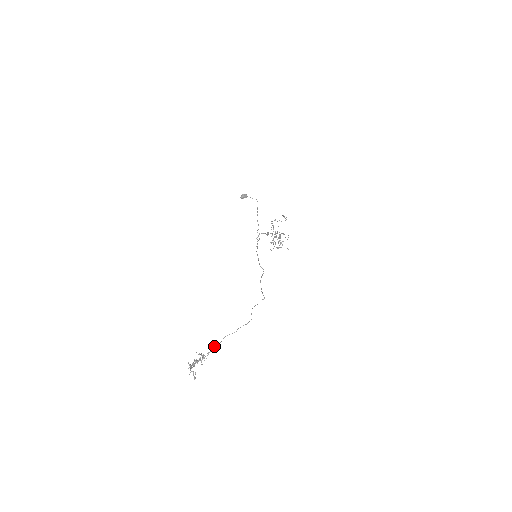
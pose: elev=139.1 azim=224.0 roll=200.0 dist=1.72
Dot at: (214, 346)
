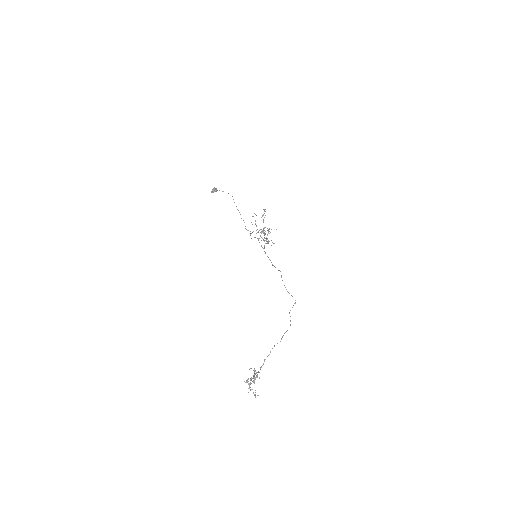
Dot at: (265, 359)
